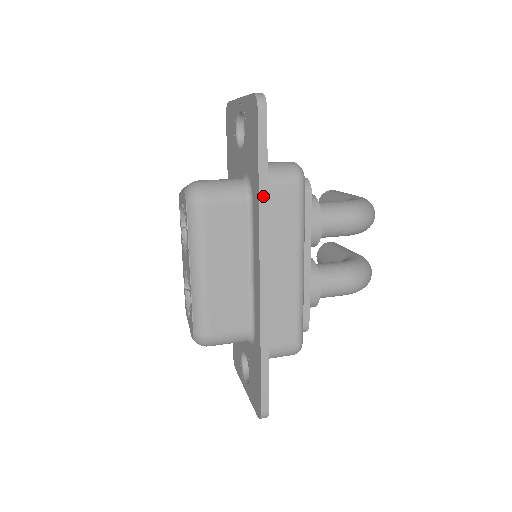
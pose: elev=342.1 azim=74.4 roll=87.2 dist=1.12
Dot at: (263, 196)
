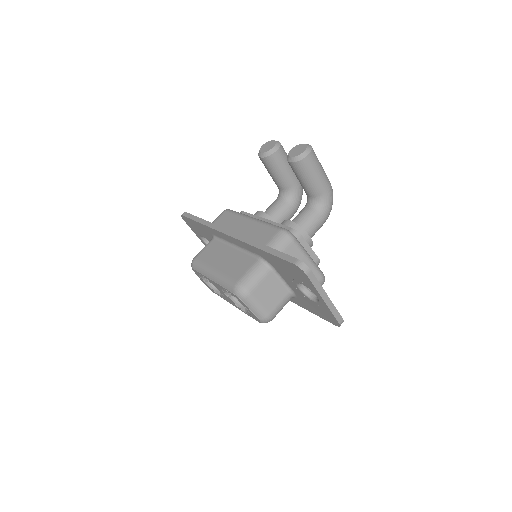
Dot at: occluded
